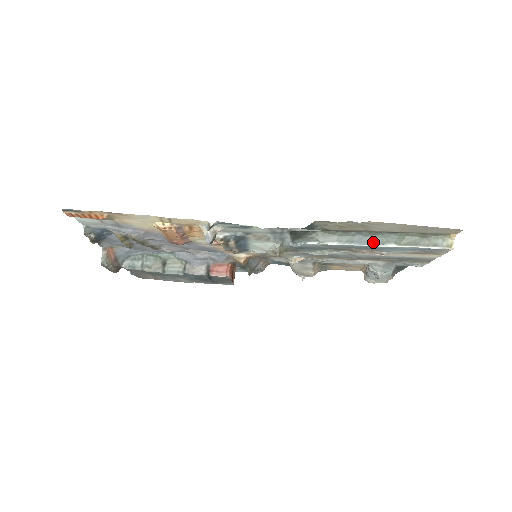
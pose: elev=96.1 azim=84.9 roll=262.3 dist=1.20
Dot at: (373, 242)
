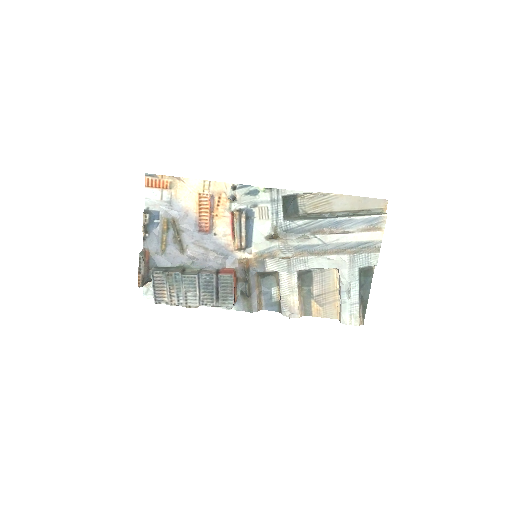
Dot at: (336, 217)
